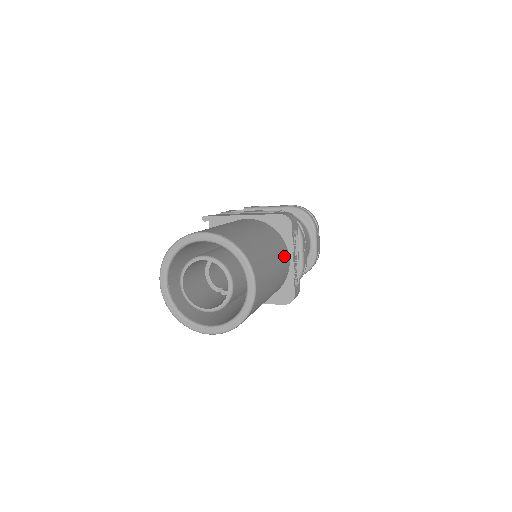
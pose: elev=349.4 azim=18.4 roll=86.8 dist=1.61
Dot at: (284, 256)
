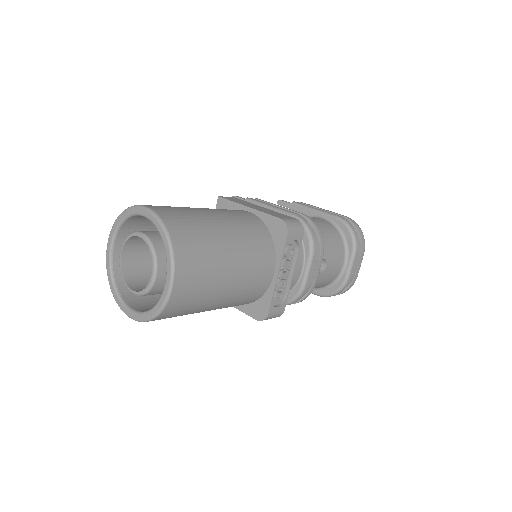
Dot at: (262, 266)
